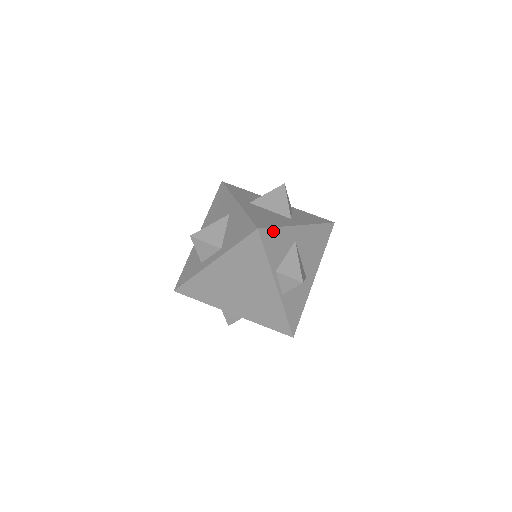
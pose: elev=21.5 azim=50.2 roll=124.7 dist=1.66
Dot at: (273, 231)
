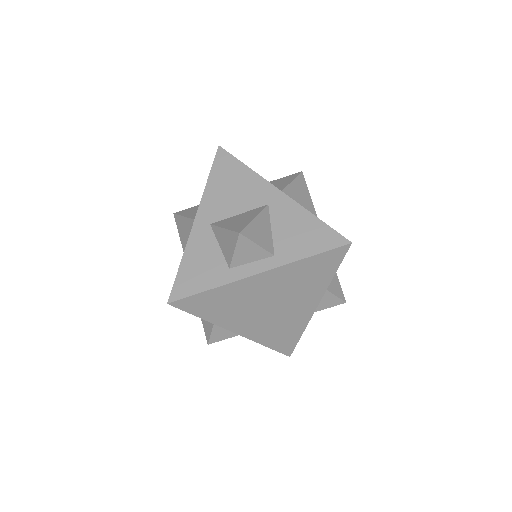
Dot at: occluded
